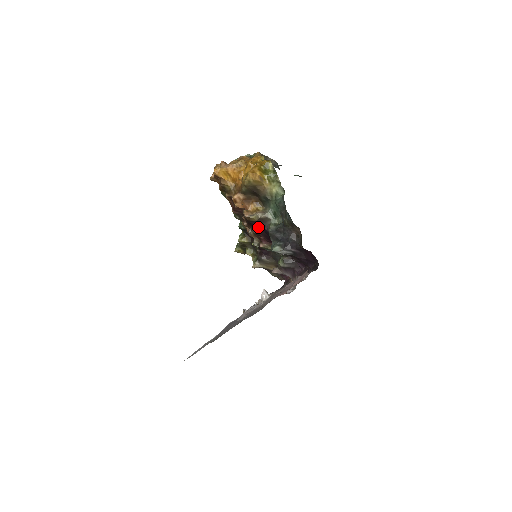
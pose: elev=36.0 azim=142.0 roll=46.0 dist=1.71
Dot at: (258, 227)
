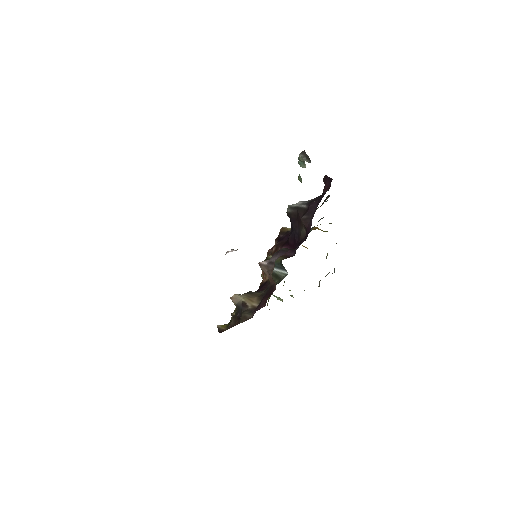
Dot at: (284, 238)
